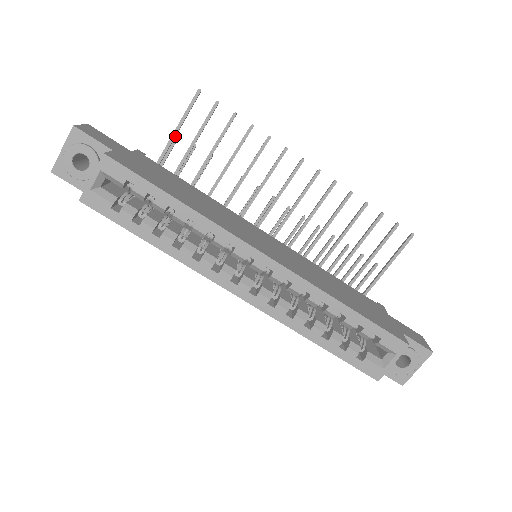
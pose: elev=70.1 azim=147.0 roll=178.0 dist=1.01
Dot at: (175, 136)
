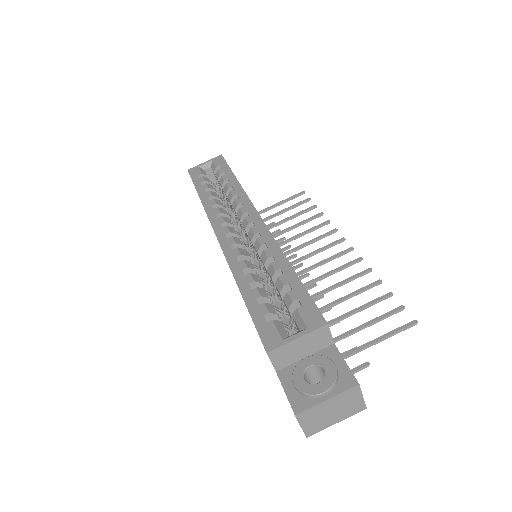
Dot at: (270, 209)
